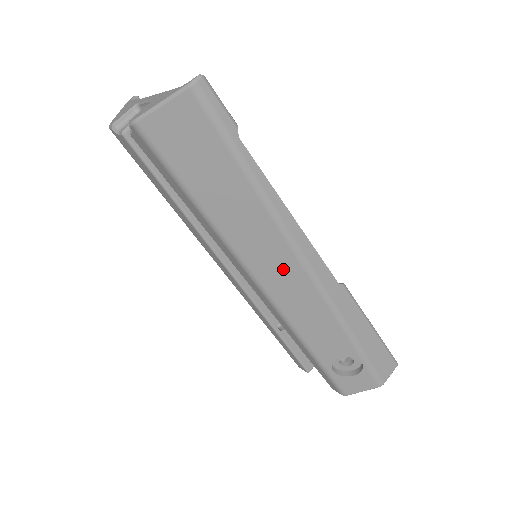
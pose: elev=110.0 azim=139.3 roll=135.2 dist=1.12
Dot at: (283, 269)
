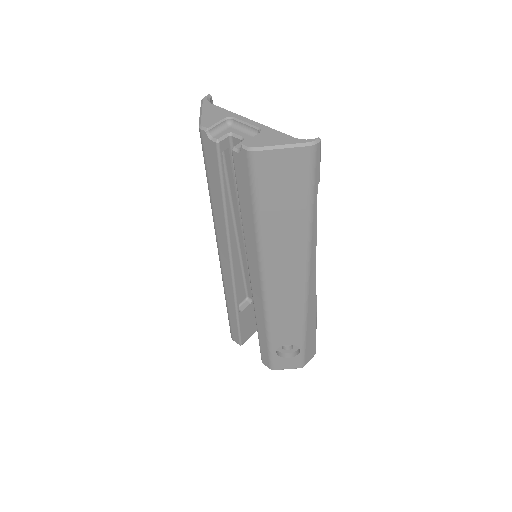
Dot at: (289, 279)
